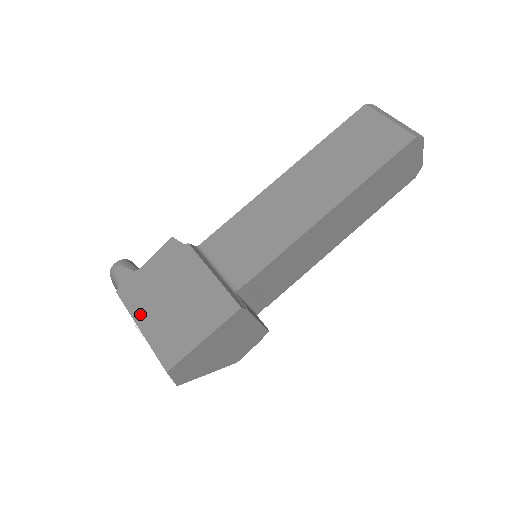
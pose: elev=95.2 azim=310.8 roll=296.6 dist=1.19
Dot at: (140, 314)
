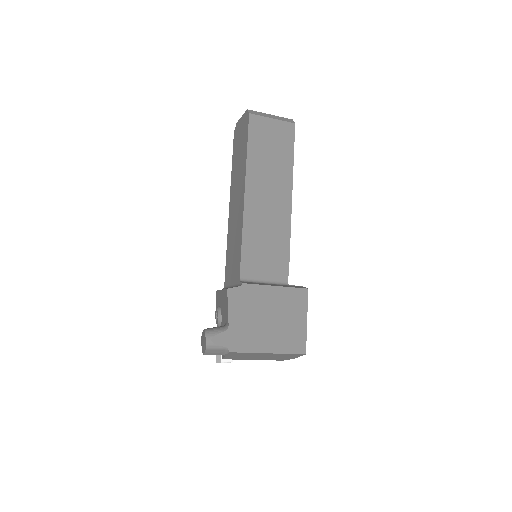
Dot at: (260, 346)
